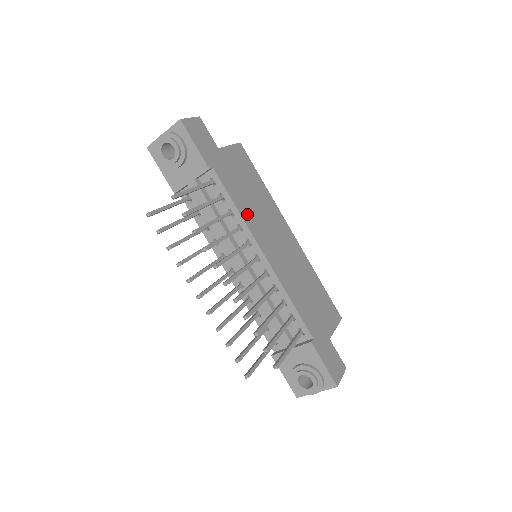
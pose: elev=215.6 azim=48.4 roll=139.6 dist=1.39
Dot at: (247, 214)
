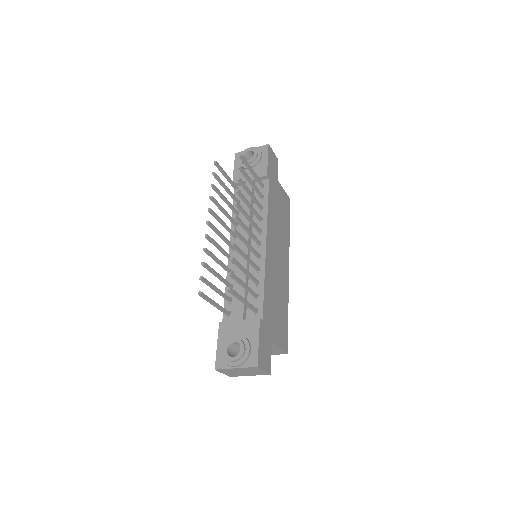
Dot at: (271, 218)
